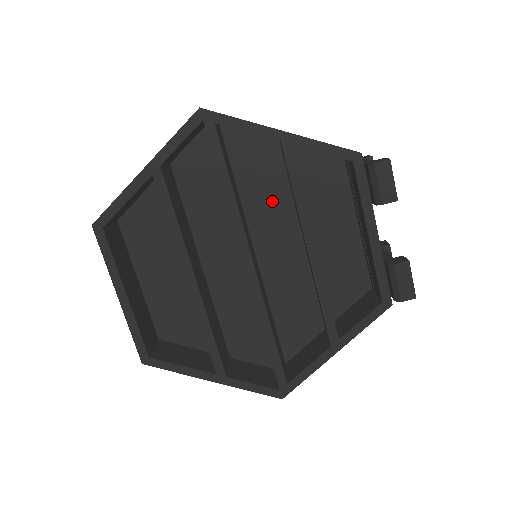
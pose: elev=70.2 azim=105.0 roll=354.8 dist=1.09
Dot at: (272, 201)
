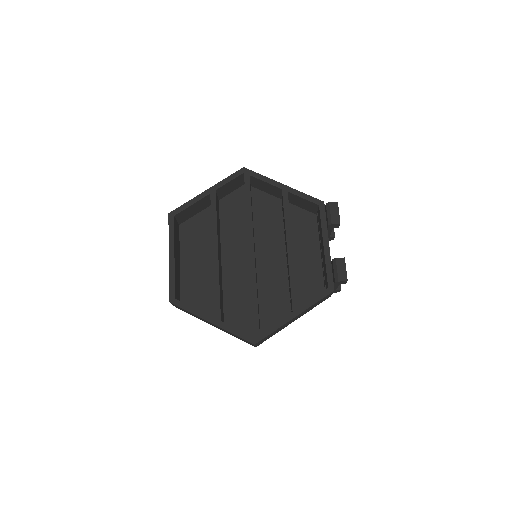
Dot at: (272, 230)
